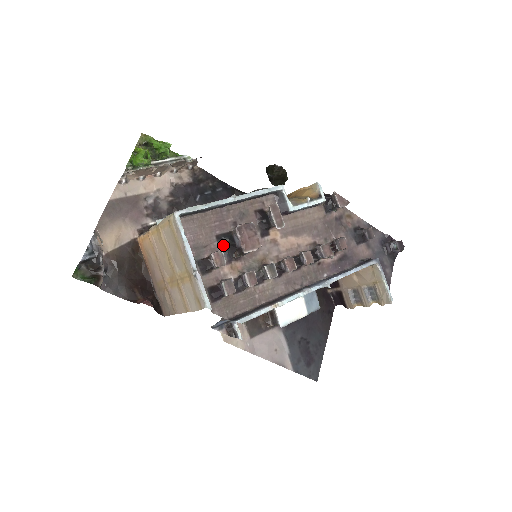
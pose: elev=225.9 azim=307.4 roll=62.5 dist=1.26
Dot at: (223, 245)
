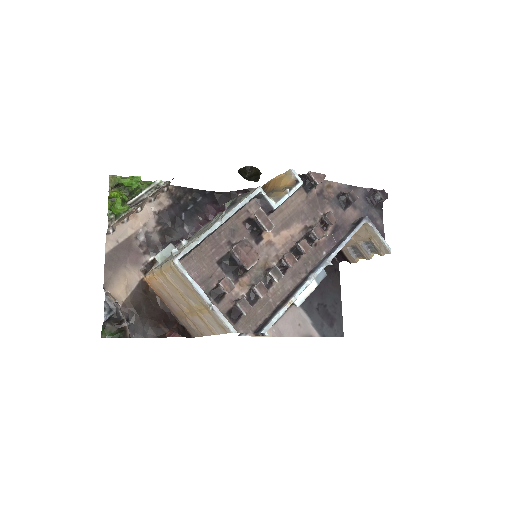
Dot at: (226, 268)
